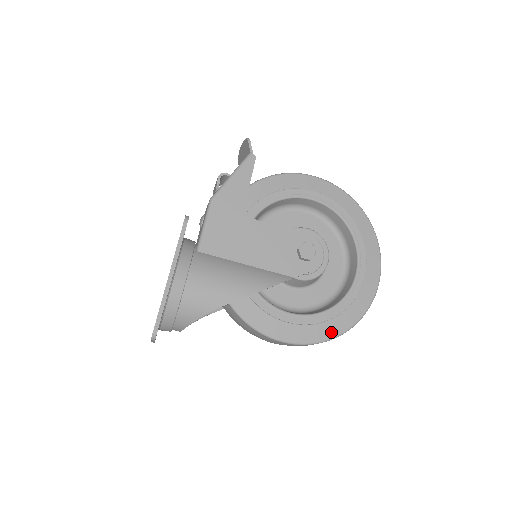
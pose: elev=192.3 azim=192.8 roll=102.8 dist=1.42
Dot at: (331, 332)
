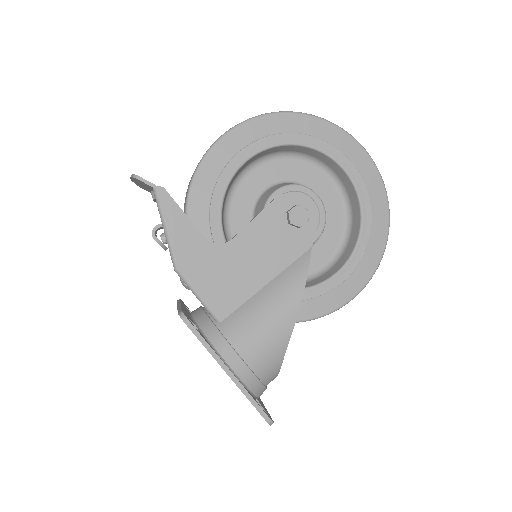
Dot at: (379, 248)
